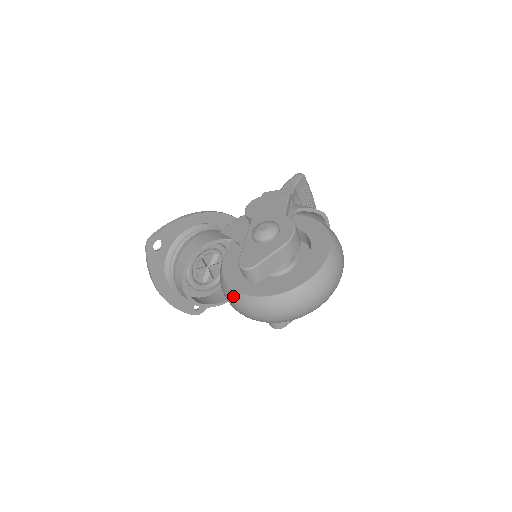
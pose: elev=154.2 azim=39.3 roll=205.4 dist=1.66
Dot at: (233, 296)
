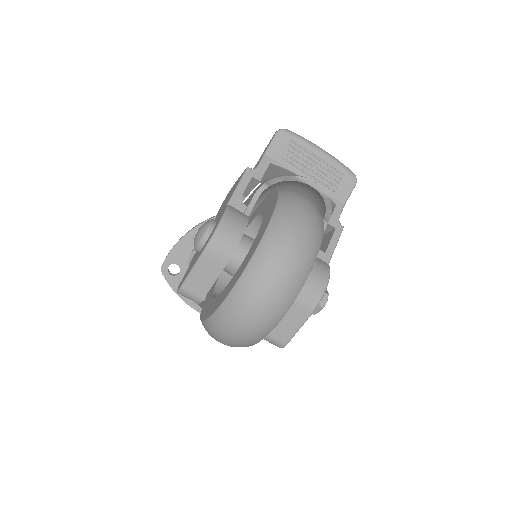
Dot at: occluded
